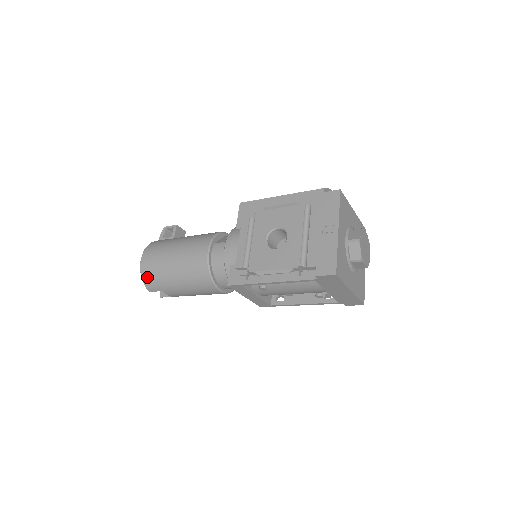
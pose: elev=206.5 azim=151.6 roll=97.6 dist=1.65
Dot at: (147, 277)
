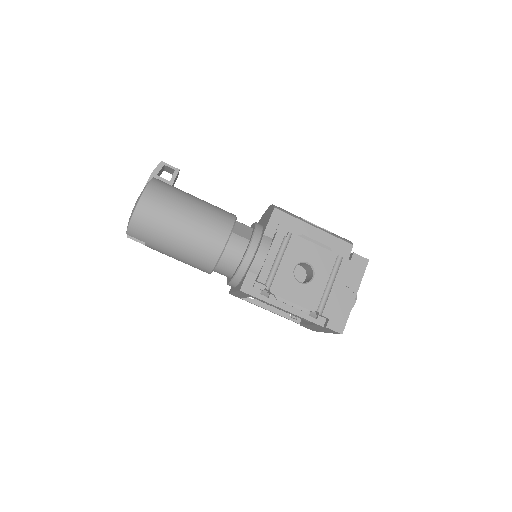
Dot at: (139, 224)
